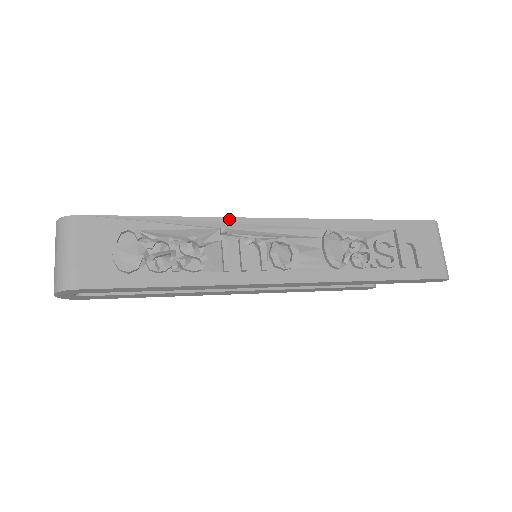
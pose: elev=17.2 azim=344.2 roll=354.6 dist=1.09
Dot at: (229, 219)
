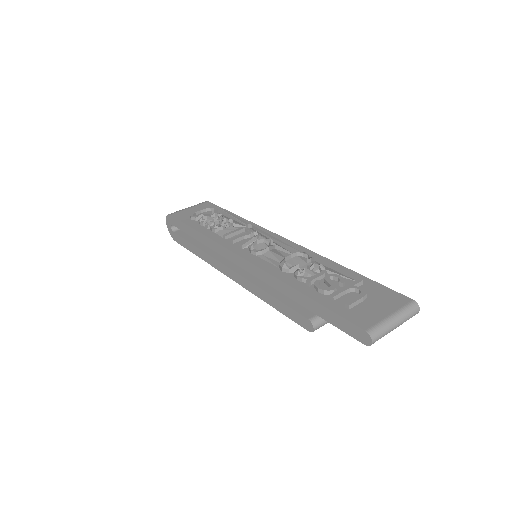
Dot at: (260, 227)
